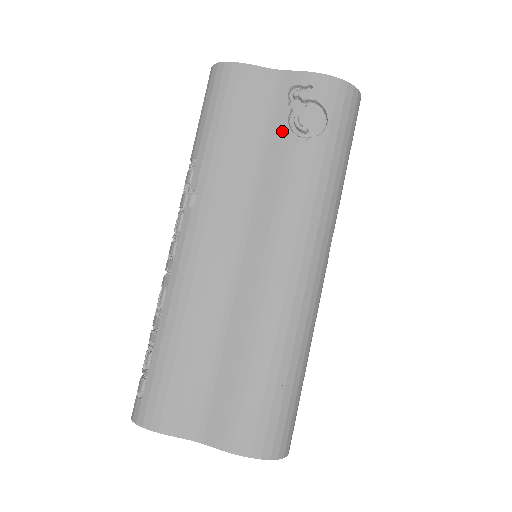
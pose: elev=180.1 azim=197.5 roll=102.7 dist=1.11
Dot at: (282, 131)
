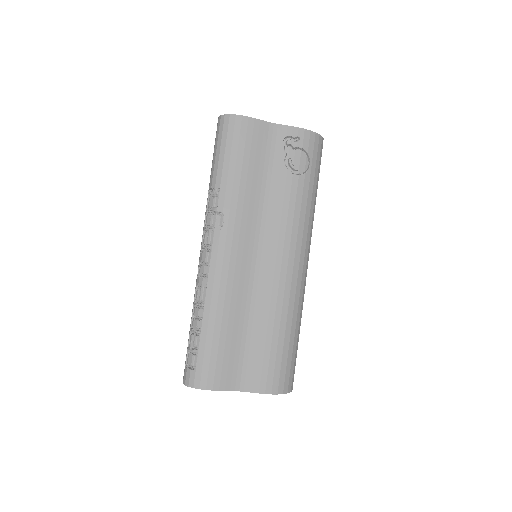
Dot at: (281, 169)
